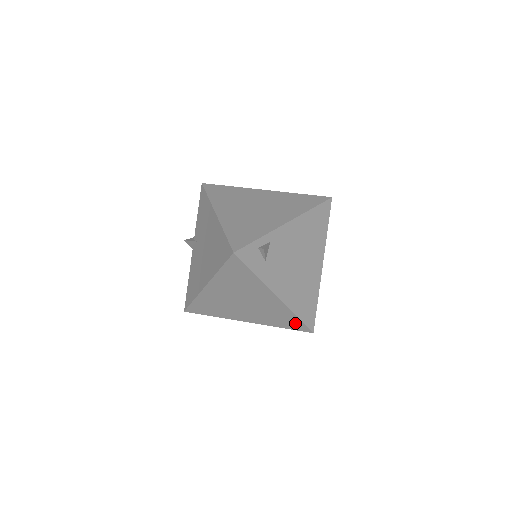
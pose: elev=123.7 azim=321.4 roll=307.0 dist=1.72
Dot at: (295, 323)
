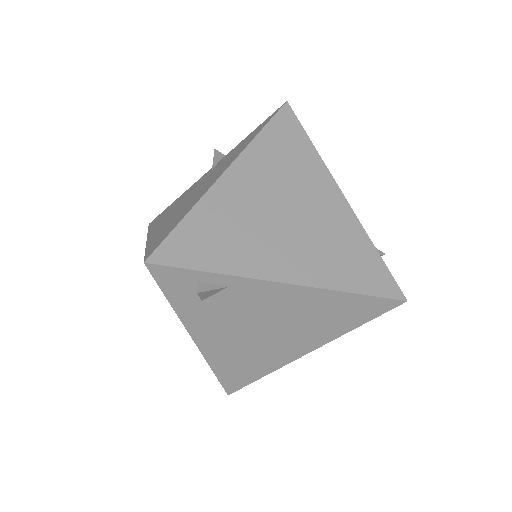
Dot at: occluded
